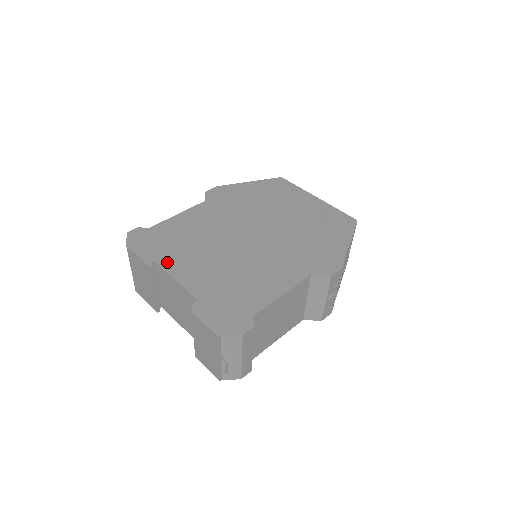
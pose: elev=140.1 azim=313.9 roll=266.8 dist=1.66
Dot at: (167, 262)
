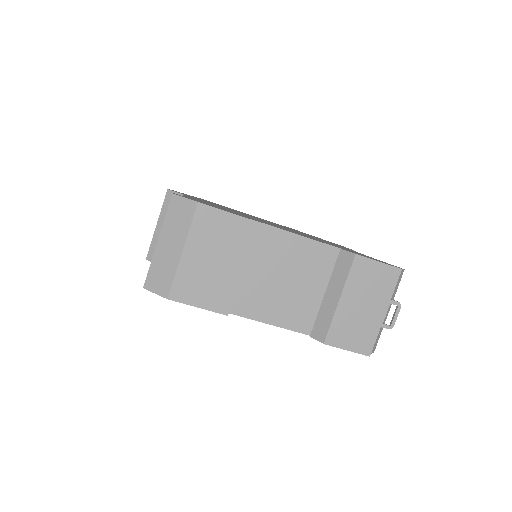
Dot at: (262, 222)
